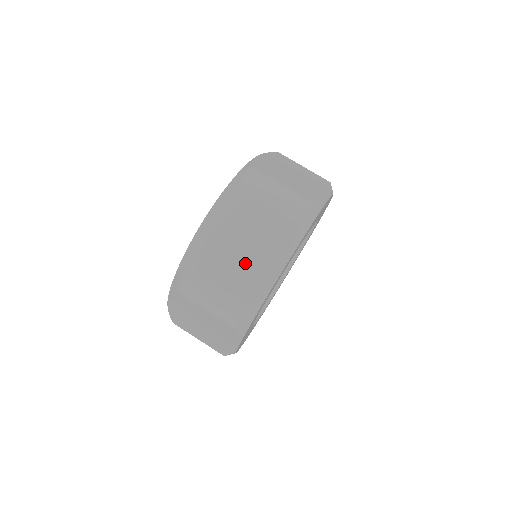
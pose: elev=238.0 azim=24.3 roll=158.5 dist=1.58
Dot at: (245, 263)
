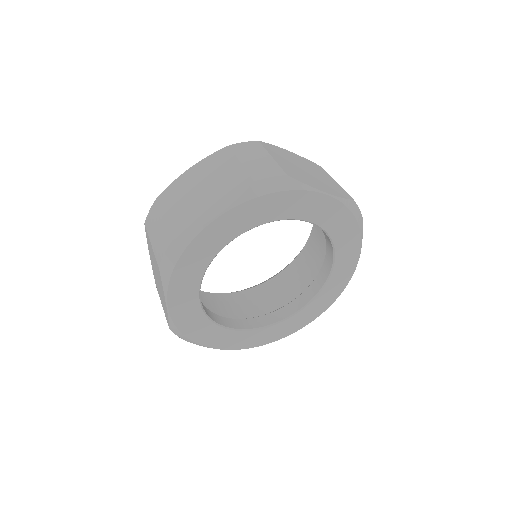
Dot at: occluded
